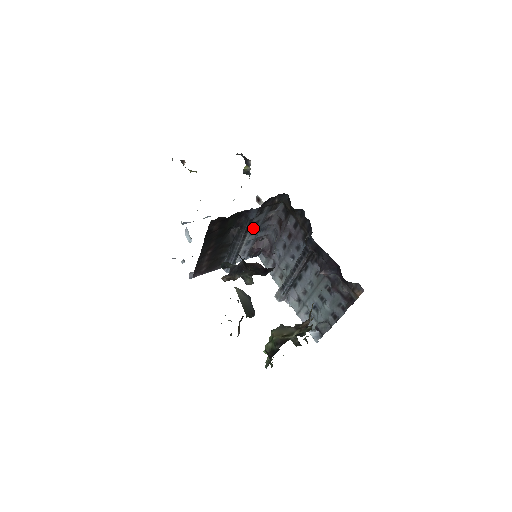
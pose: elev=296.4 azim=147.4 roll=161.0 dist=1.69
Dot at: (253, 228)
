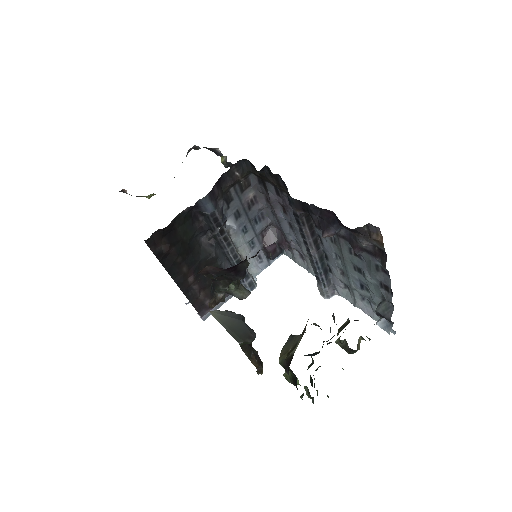
Dot at: (239, 224)
